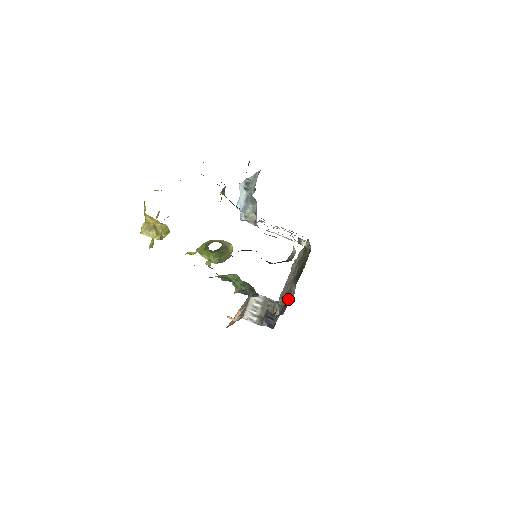
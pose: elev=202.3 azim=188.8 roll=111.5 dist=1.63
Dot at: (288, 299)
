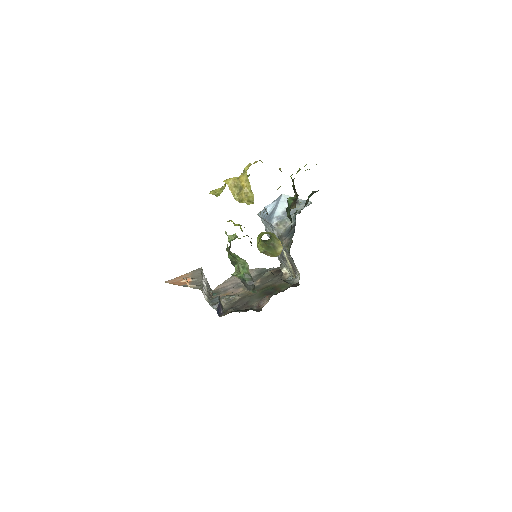
Dot at: (256, 306)
